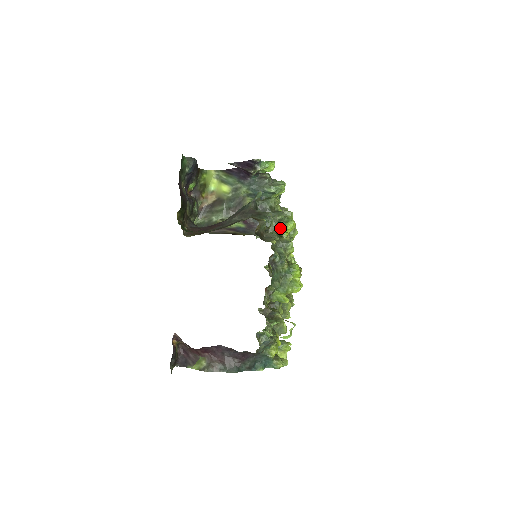
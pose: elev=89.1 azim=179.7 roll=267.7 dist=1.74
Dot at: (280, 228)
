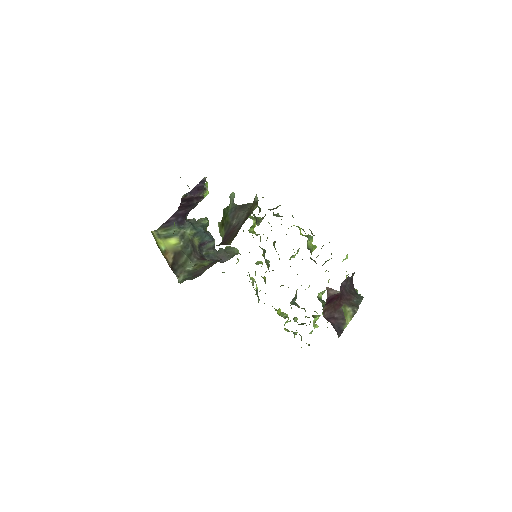
Dot at: (257, 217)
